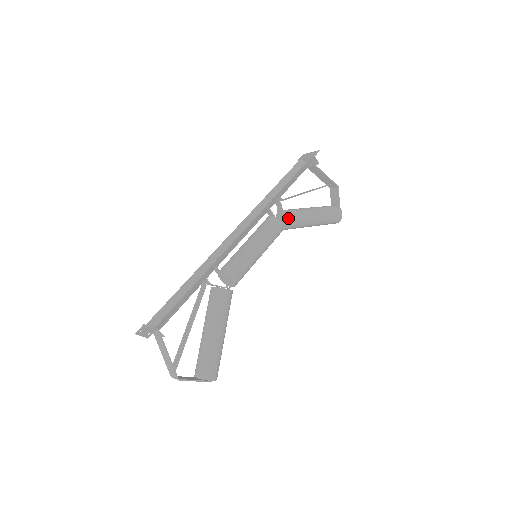
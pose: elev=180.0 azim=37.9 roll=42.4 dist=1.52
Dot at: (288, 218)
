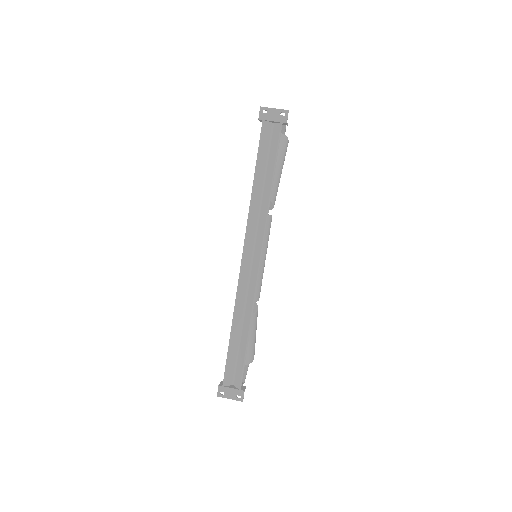
Dot at: occluded
